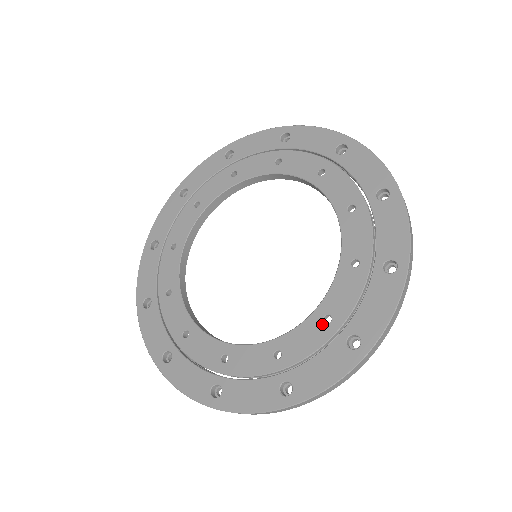
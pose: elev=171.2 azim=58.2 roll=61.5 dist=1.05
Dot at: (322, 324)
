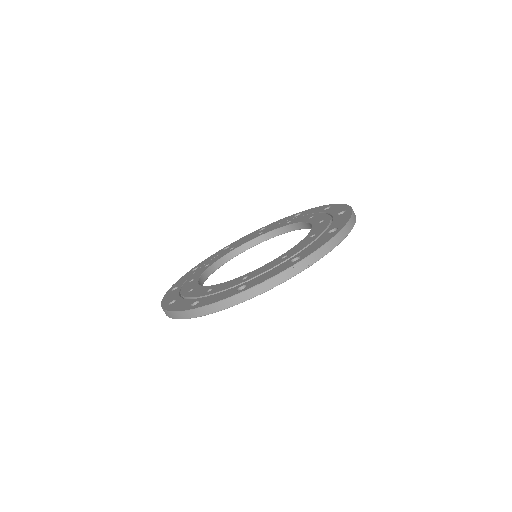
Dot at: (240, 280)
